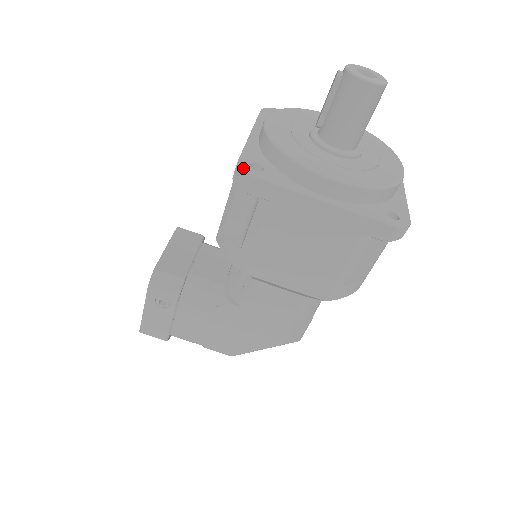
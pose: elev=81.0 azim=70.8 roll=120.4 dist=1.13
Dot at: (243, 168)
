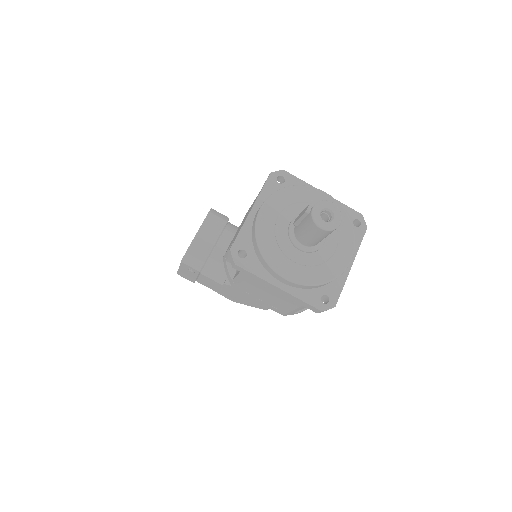
Dot at: (232, 256)
